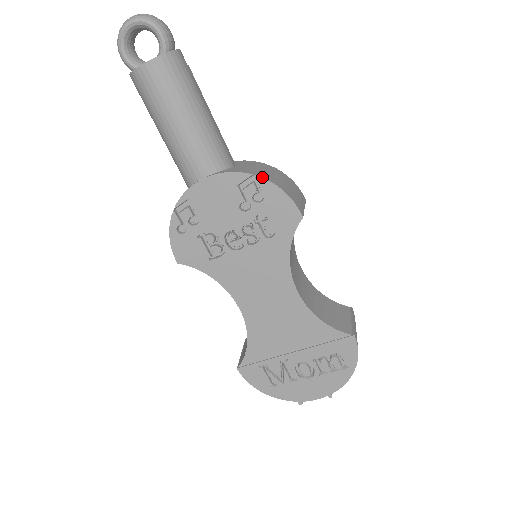
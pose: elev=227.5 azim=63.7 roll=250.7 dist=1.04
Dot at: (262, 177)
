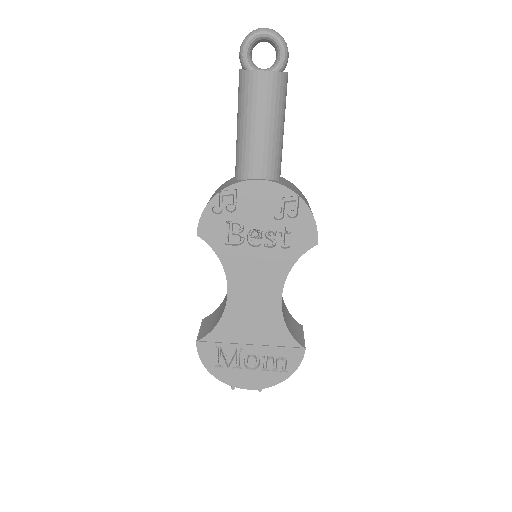
Dot at: (304, 201)
